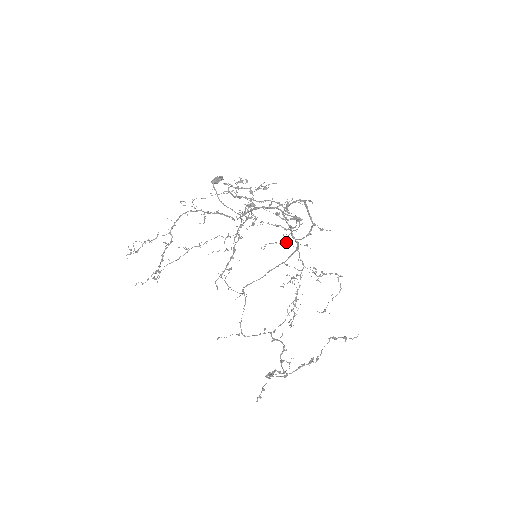
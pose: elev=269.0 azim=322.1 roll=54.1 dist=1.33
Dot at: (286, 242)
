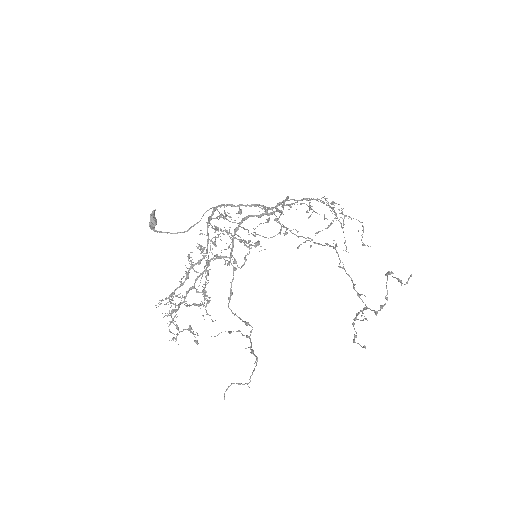
Dot at: (268, 221)
